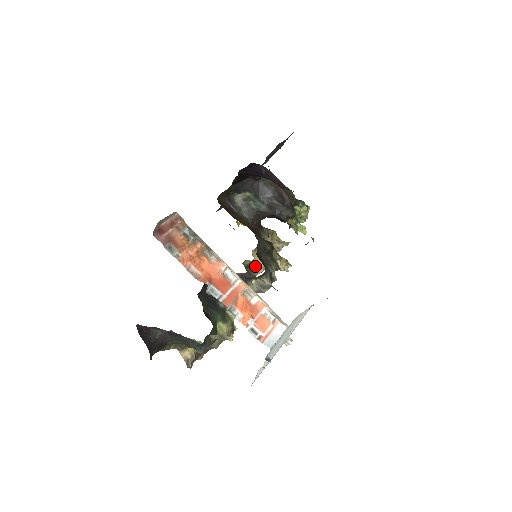
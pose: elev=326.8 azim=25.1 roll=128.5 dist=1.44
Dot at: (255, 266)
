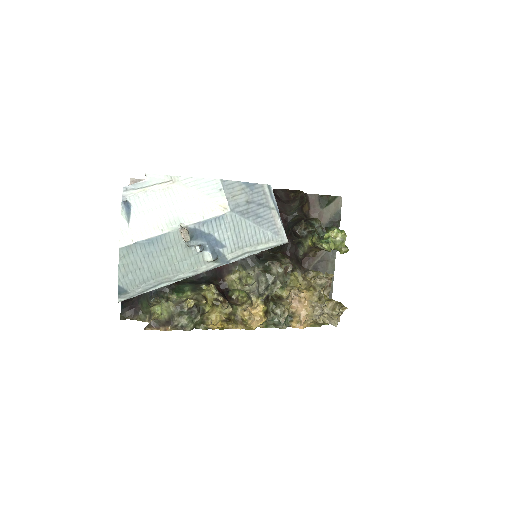
Dot at: (287, 298)
